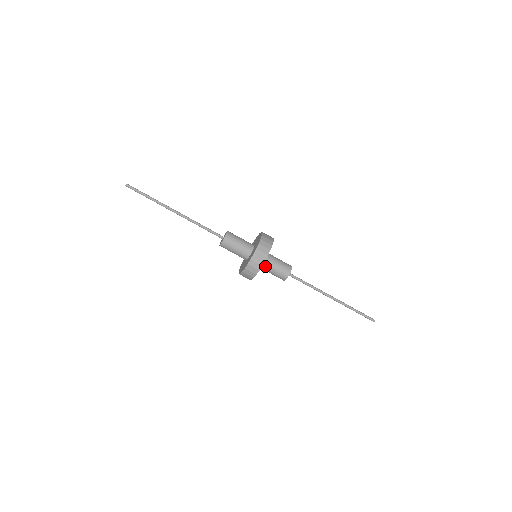
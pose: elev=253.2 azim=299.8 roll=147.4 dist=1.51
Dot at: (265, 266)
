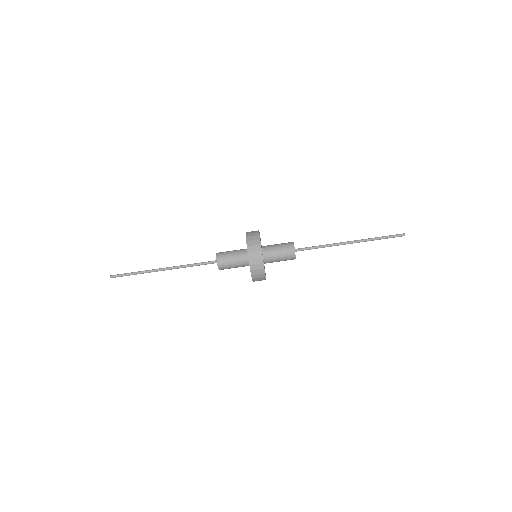
Dot at: occluded
